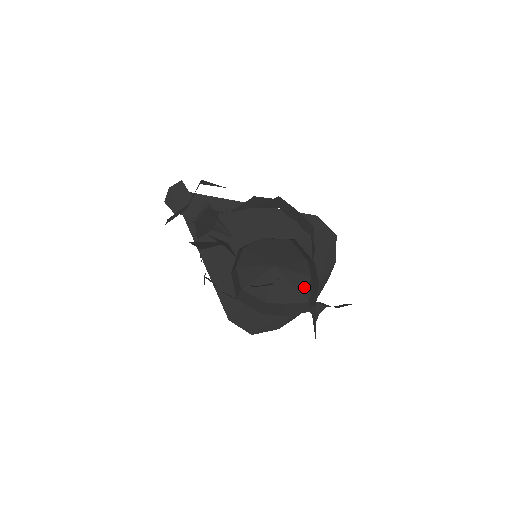
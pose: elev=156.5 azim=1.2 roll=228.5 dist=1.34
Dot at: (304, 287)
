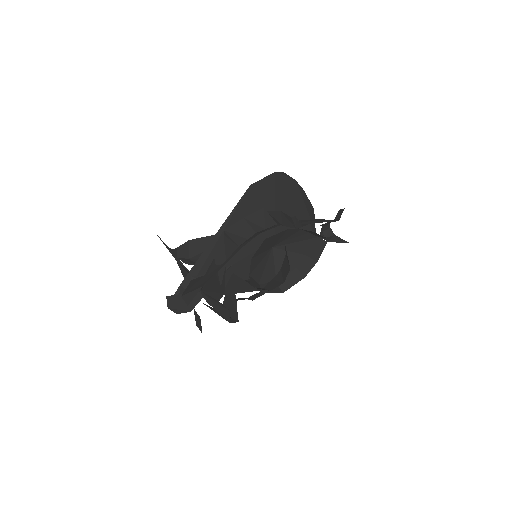
Dot at: (305, 236)
